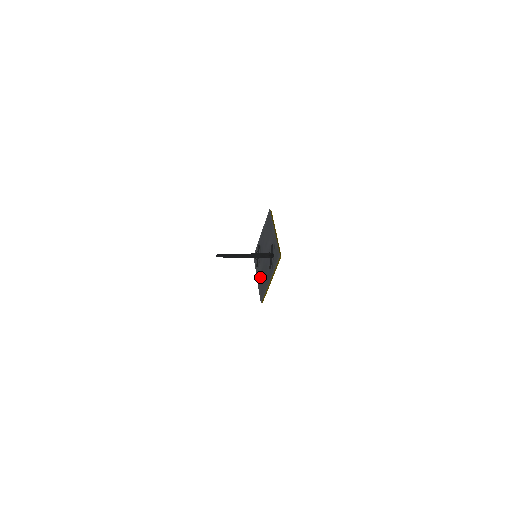
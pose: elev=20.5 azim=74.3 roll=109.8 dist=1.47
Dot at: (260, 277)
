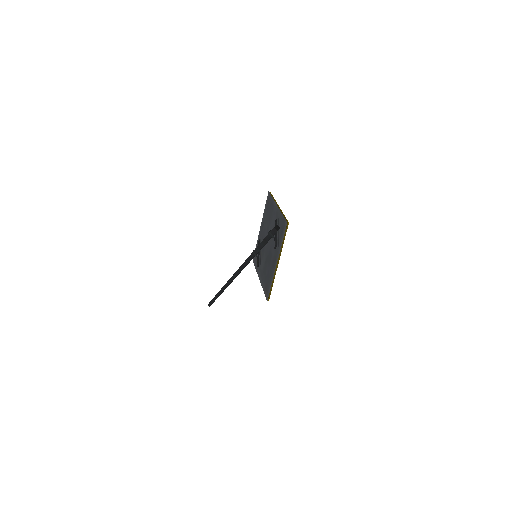
Dot at: (263, 273)
